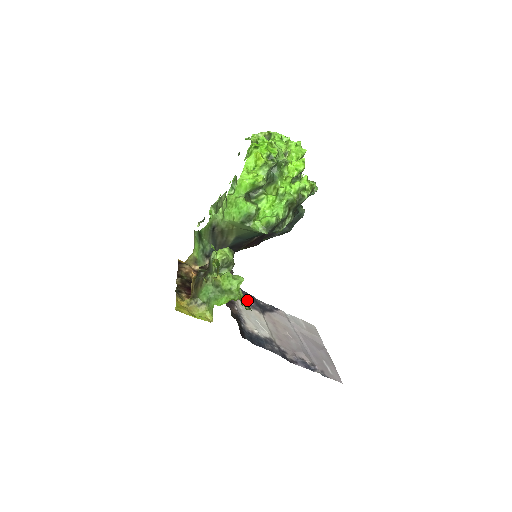
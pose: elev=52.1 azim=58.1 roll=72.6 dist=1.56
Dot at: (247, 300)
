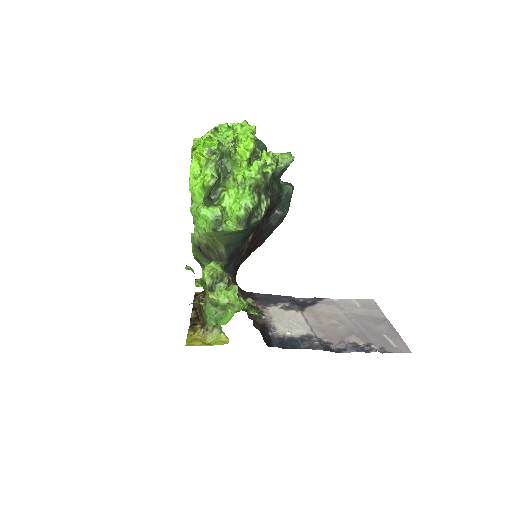
Dot at: (280, 303)
